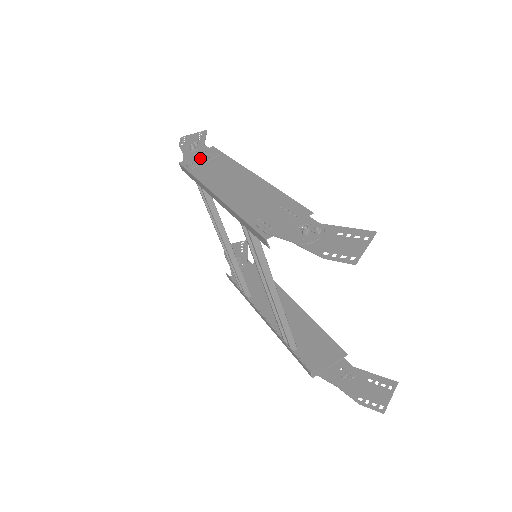
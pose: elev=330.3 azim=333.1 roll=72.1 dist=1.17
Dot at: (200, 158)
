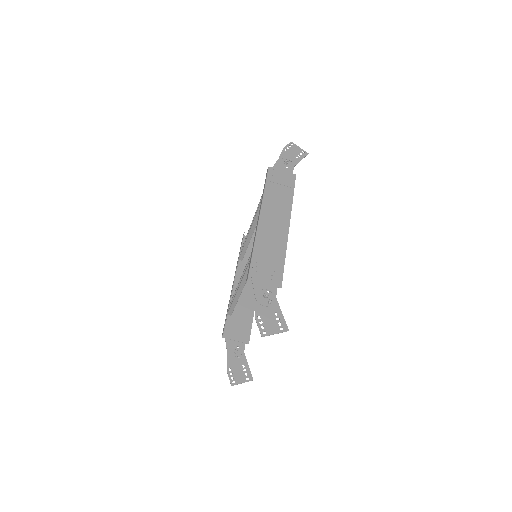
Dot at: (281, 177)
